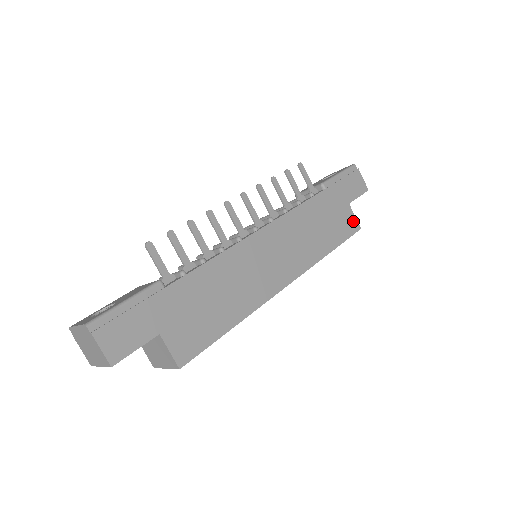
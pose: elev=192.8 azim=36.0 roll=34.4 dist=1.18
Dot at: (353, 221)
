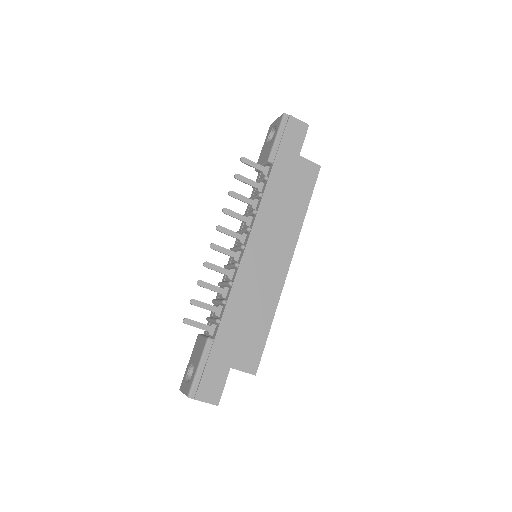
Dot at: (311, 166)
